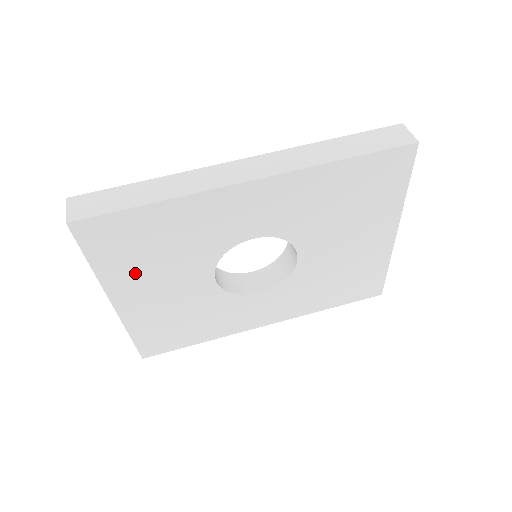
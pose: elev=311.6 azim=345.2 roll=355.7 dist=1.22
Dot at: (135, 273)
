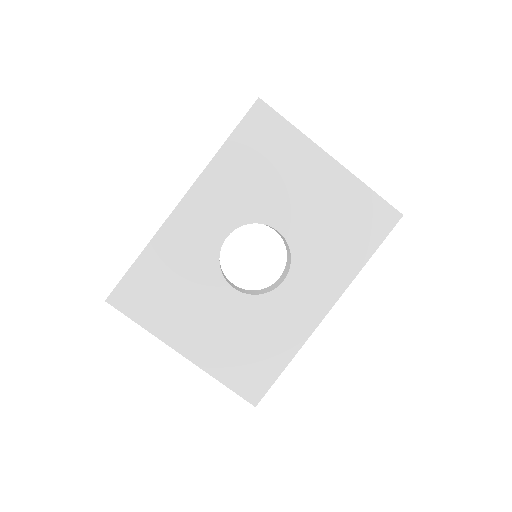
Dot at: (174, 317)
